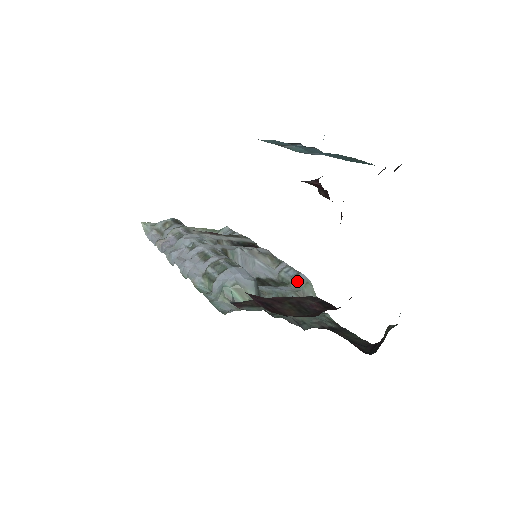
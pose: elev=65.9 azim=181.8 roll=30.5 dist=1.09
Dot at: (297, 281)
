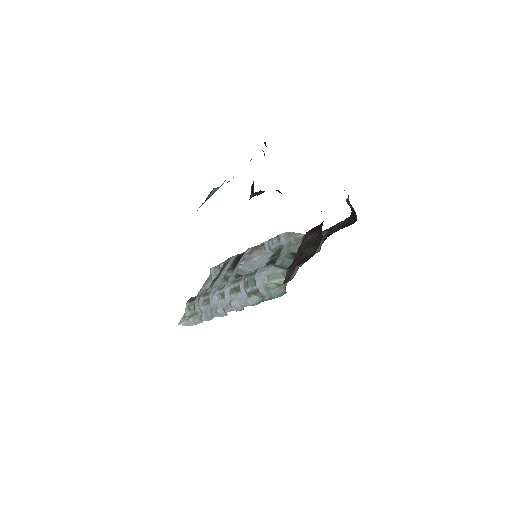
Dot at: (283, 240)
